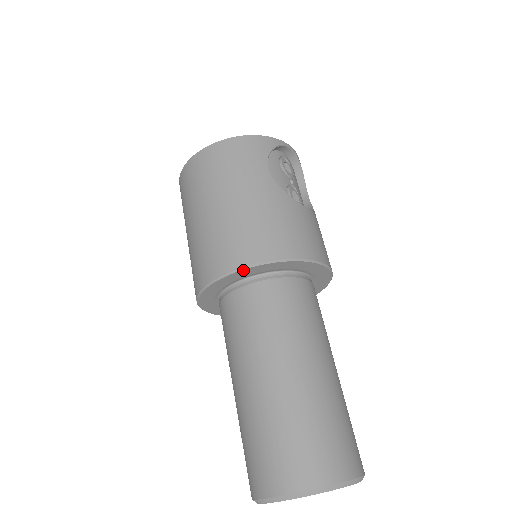
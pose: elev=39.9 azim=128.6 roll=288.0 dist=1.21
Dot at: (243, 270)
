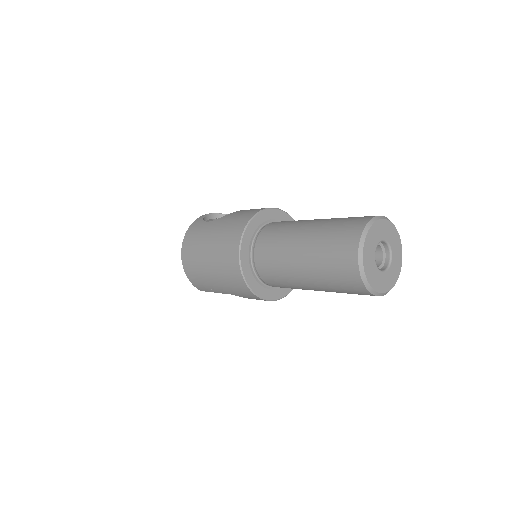
Dot at: (241, 246)
